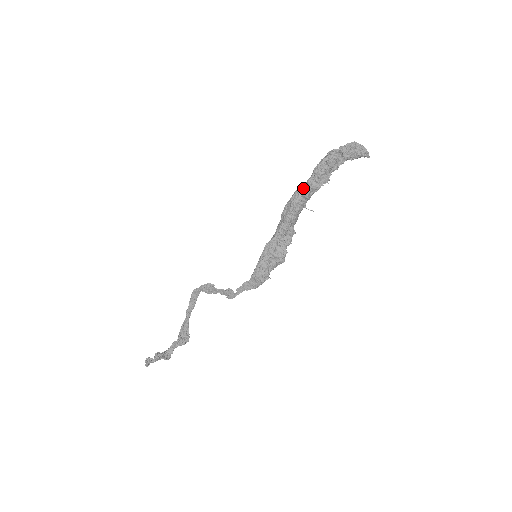
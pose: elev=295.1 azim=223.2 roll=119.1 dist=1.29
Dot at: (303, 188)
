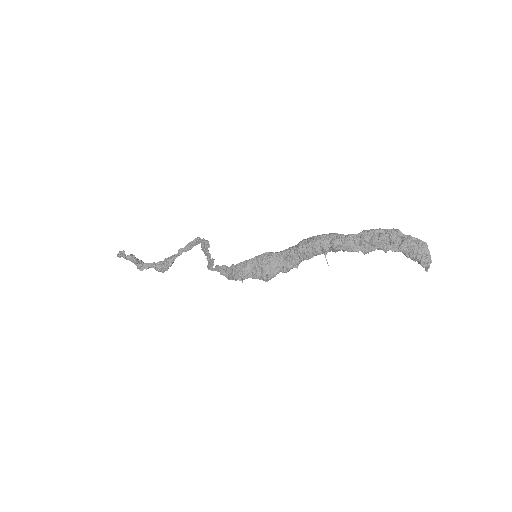
Dot at: (338, 236)
